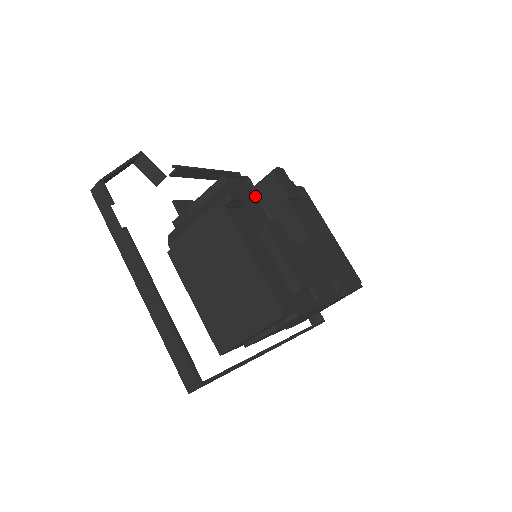
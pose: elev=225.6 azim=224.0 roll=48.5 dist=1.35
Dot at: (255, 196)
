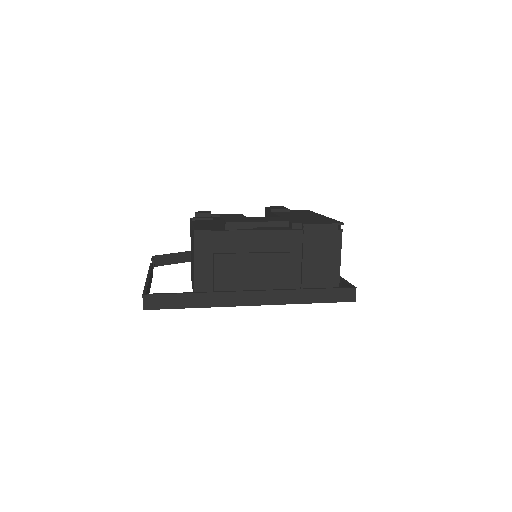
Dot at: occluded
